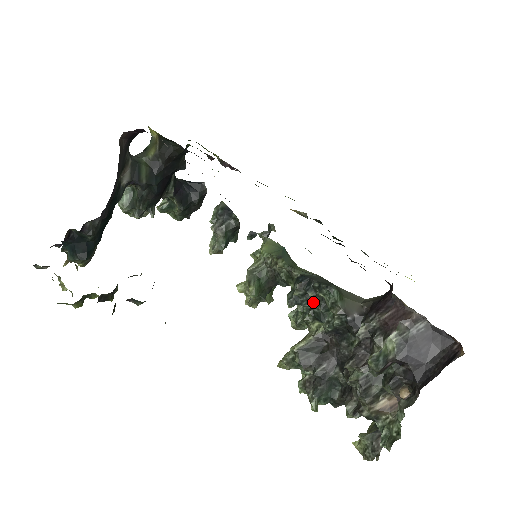
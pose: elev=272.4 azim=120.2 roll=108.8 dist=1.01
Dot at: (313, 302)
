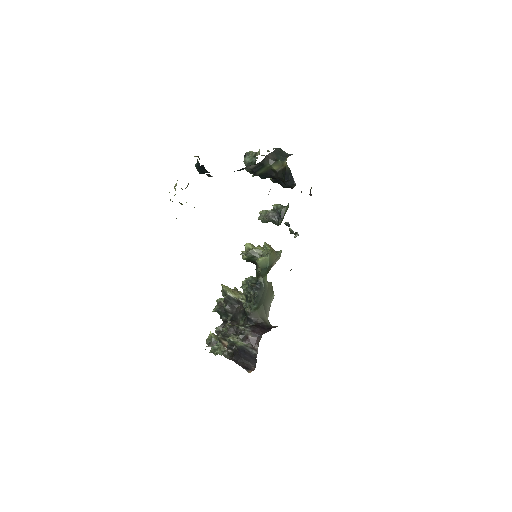
Dot at: (251, 294)
